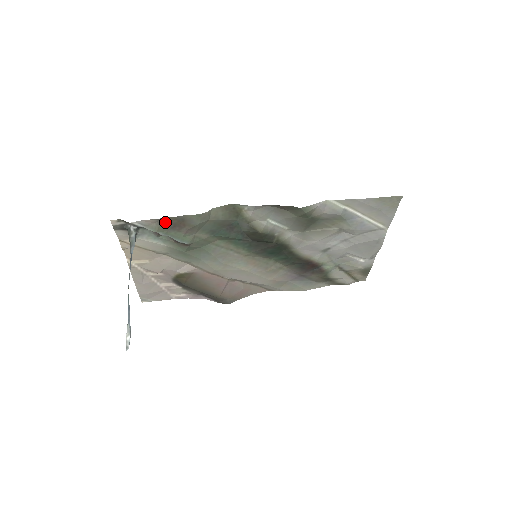
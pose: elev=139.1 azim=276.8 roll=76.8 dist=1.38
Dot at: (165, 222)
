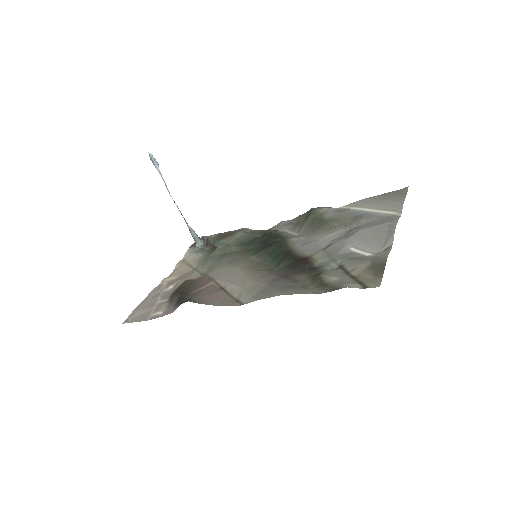
Dot at: (220, 236)
